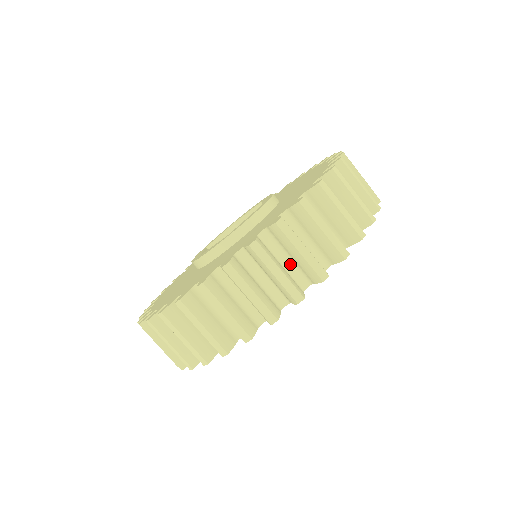
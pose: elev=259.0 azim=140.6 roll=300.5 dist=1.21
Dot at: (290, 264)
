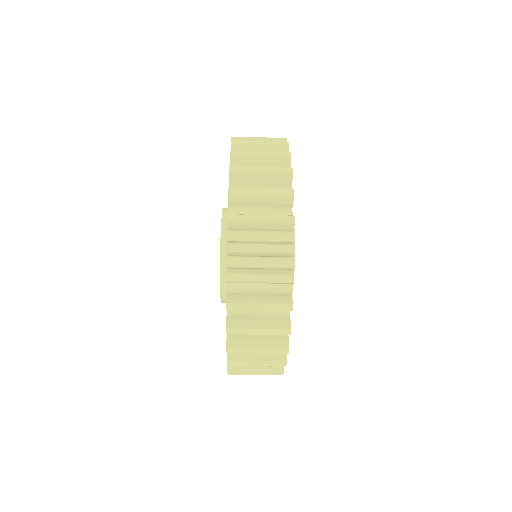
Dot at: occluded
